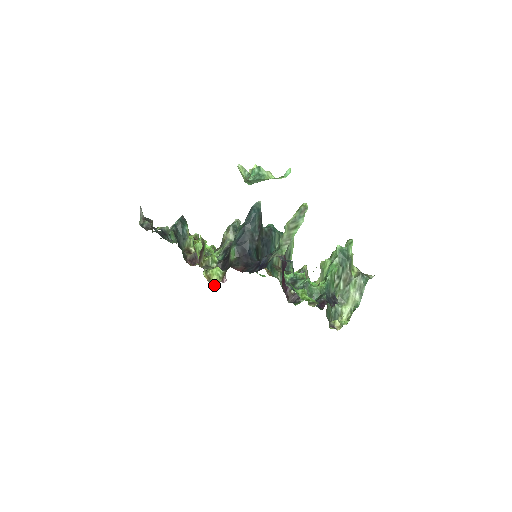
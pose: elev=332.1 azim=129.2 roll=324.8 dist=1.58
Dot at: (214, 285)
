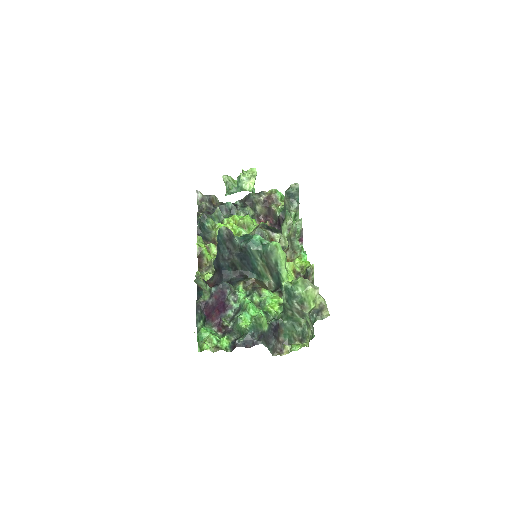
Dot at: occluded
